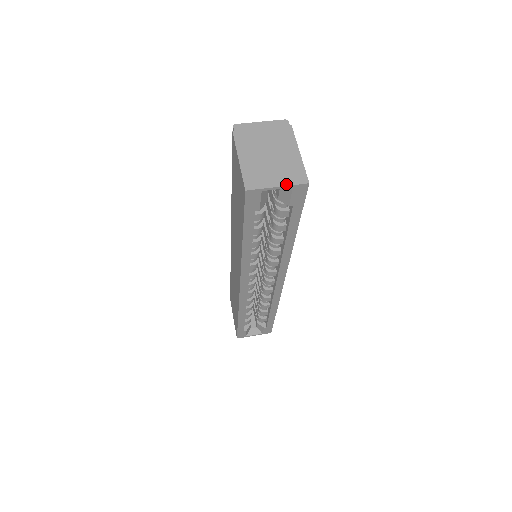
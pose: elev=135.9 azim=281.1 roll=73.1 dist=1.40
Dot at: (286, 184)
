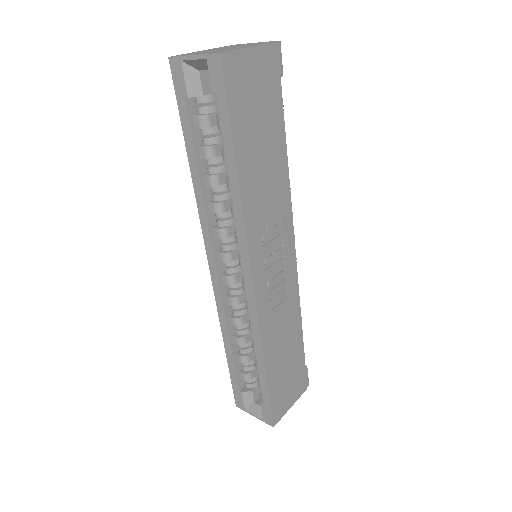
Dot at: (202, 54)
